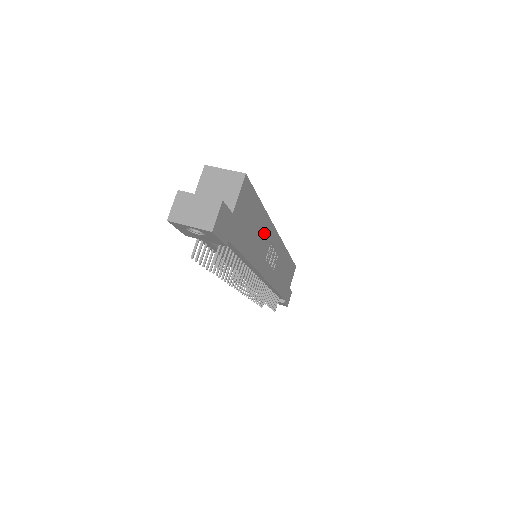
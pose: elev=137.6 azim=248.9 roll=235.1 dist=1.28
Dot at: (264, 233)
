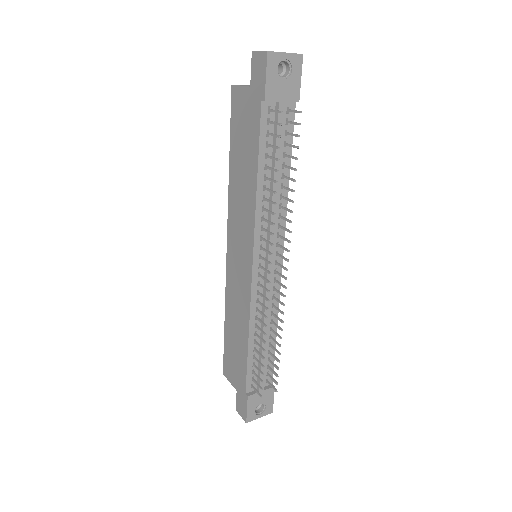
Dot at: occluded
